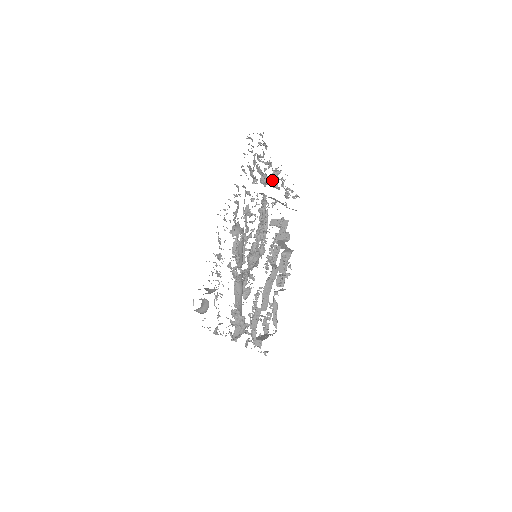
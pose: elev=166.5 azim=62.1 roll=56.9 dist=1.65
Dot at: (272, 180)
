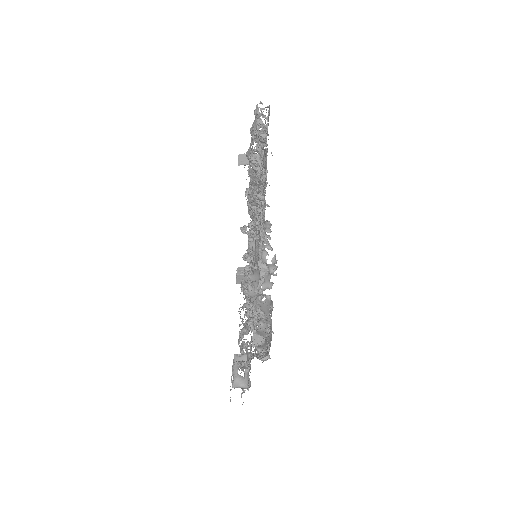
Dot at: occluded
